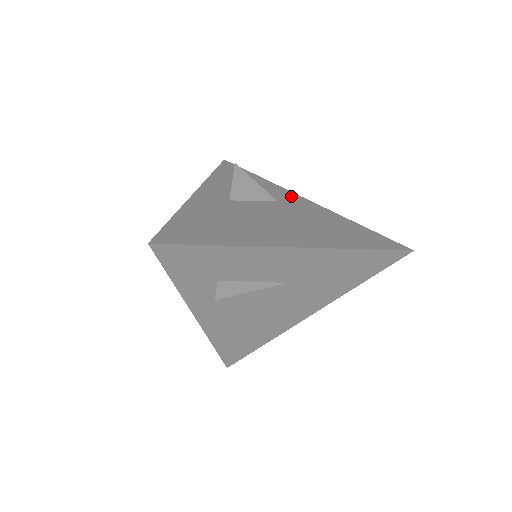
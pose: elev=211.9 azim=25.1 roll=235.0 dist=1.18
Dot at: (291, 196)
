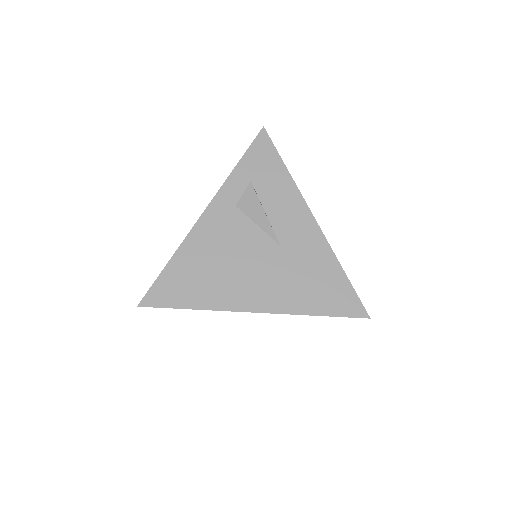
Dot at: occluded
